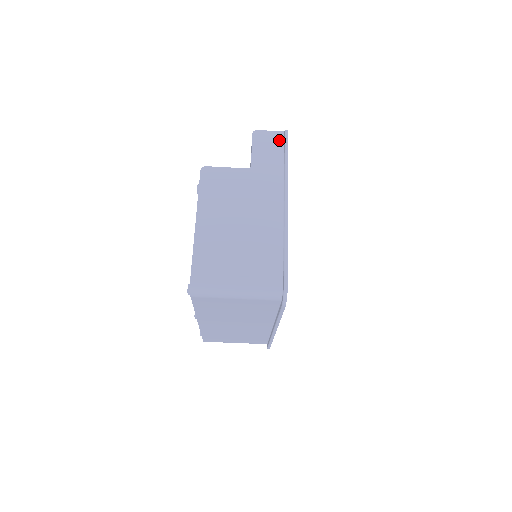
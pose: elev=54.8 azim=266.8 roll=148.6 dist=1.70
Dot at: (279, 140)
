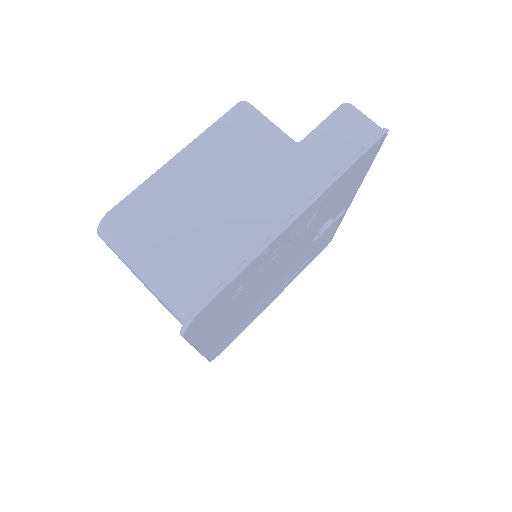
Dot at: (367, 135)
